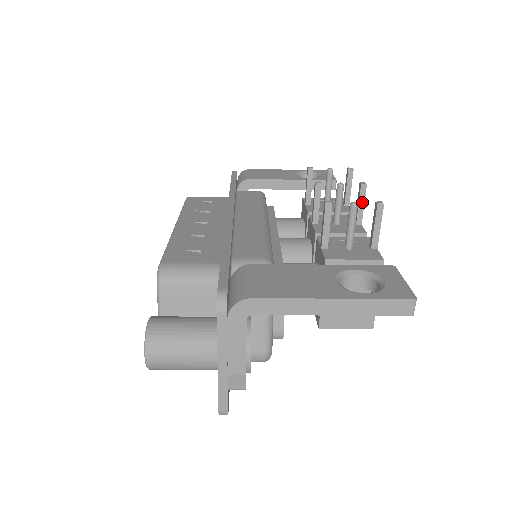
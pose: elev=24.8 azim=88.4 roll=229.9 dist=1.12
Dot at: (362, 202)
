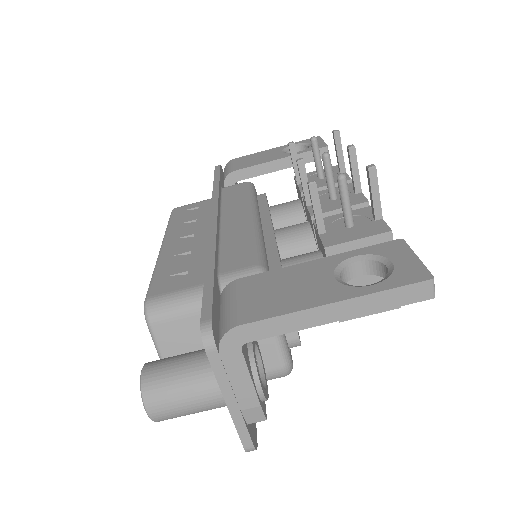
Dot at: (355, 167)
